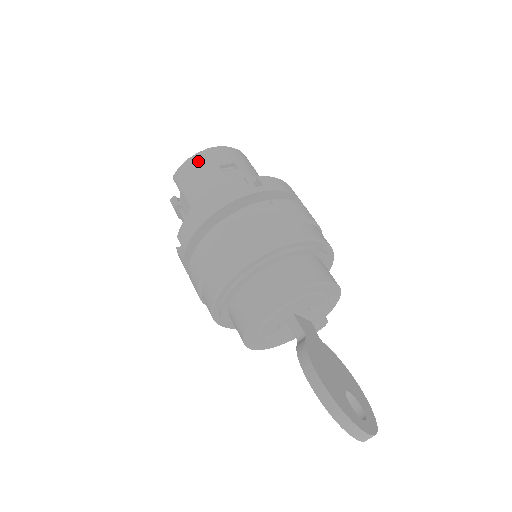
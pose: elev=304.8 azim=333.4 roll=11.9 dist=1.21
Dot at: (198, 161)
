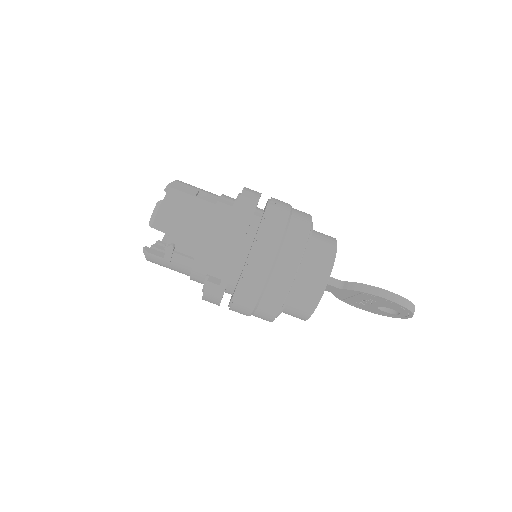
Dot at: (174, 200)
